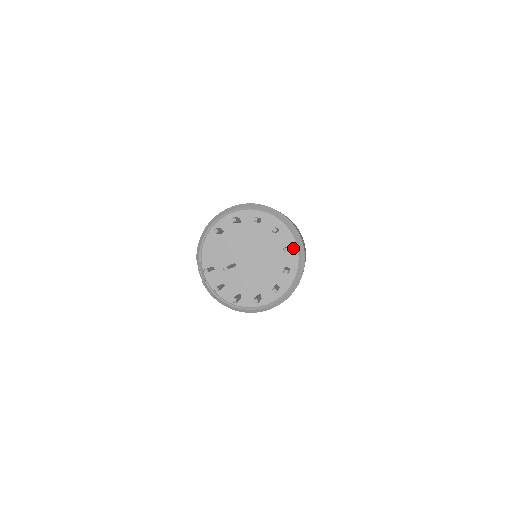
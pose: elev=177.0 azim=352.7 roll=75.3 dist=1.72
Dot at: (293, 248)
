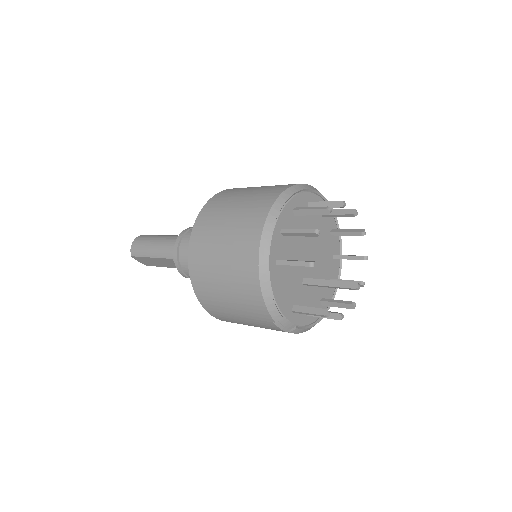
Dot at: occluded
